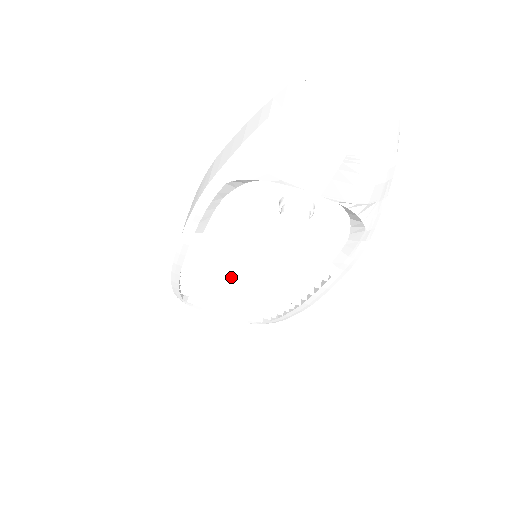
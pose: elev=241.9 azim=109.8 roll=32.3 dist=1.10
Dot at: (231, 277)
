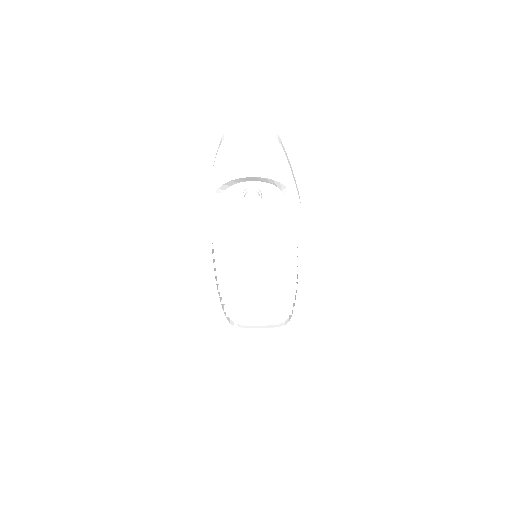
Dot at: (246, 275)
